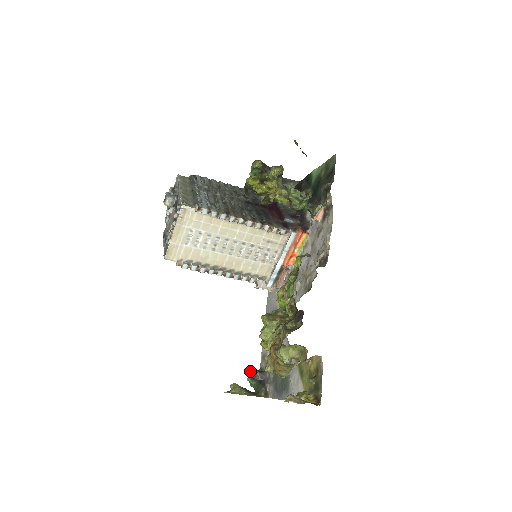
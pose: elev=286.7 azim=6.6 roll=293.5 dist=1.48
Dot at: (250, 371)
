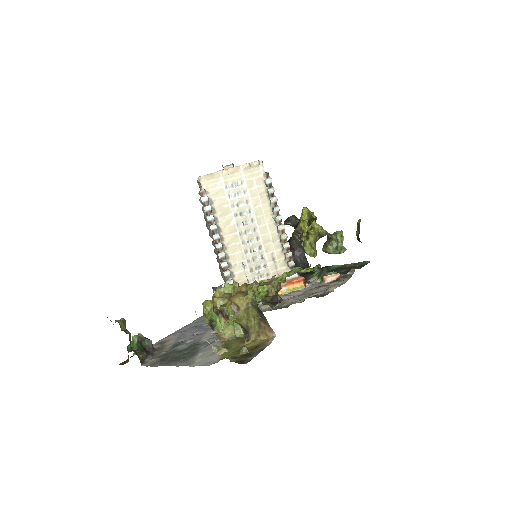
Dot at: occluded
